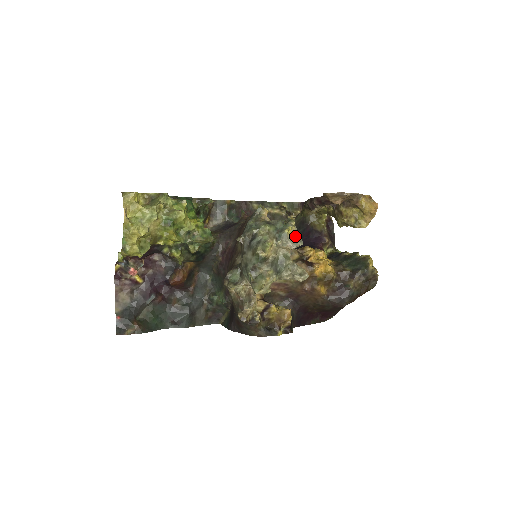
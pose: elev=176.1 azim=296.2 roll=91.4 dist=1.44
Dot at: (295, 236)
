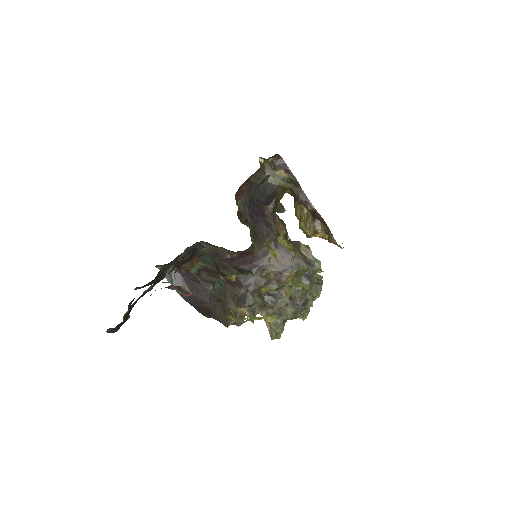
Dot at: occluded
